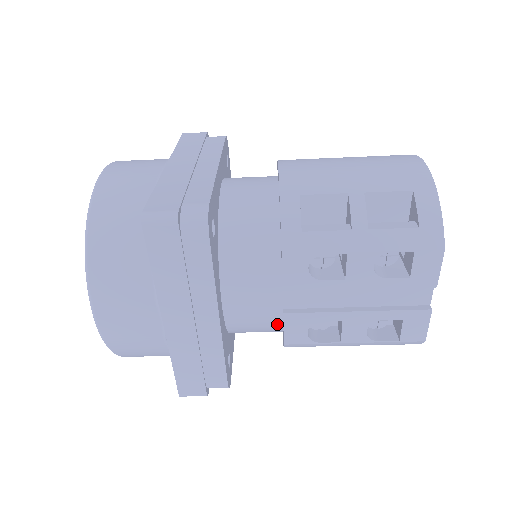
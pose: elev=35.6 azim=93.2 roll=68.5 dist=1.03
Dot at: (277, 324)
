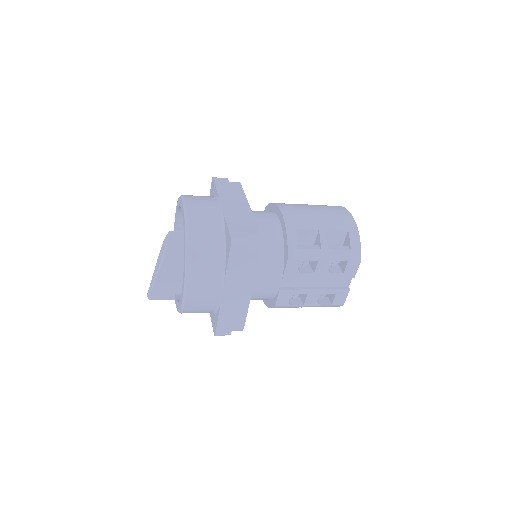
Dot at: (273, 295)
